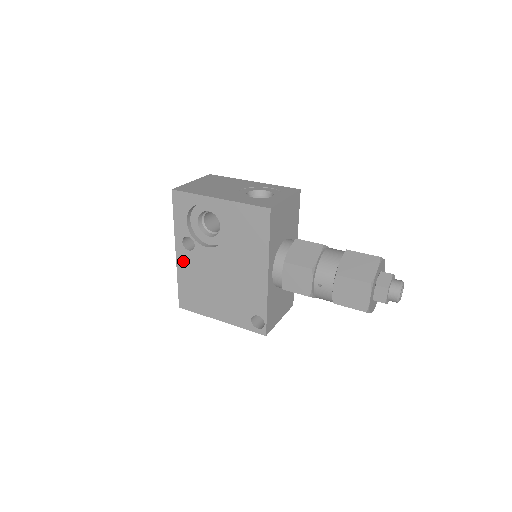
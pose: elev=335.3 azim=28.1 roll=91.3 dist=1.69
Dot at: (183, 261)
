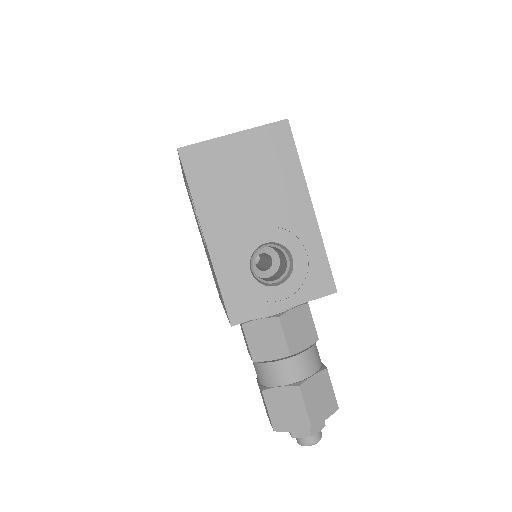
Dot at: (185, 182)
